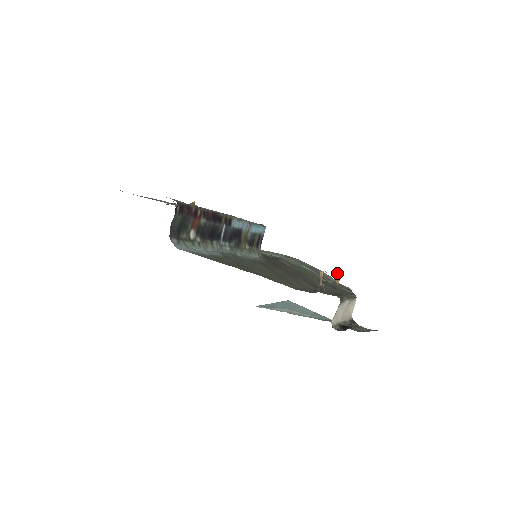
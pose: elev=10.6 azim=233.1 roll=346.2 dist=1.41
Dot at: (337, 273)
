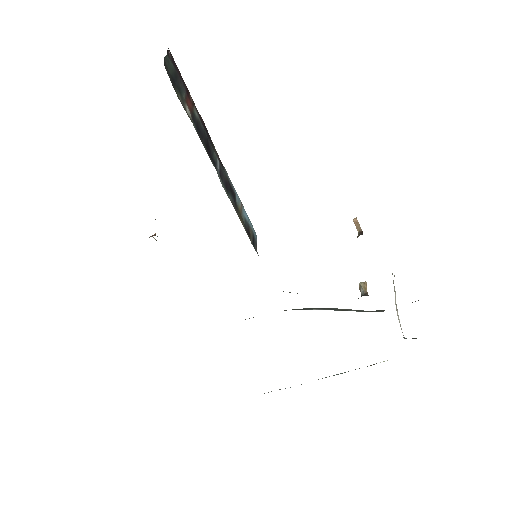
Dot at: (360, 282)
